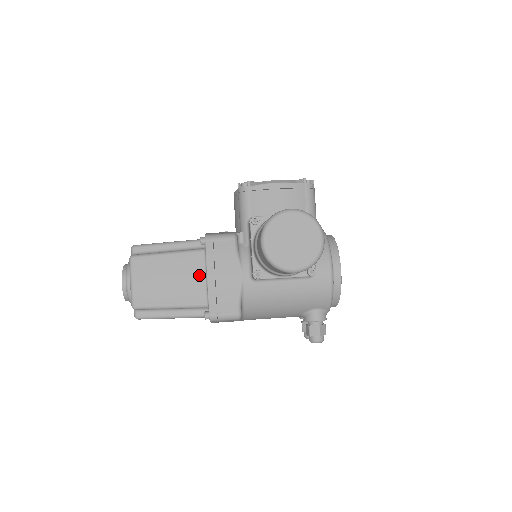
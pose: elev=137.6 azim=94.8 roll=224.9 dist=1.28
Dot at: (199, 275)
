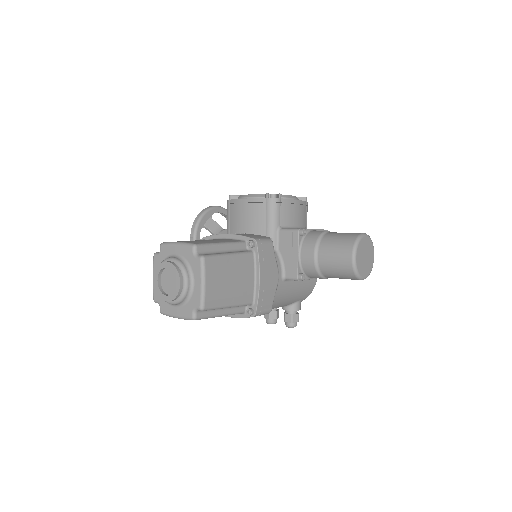
Dot at: (250, 276)
